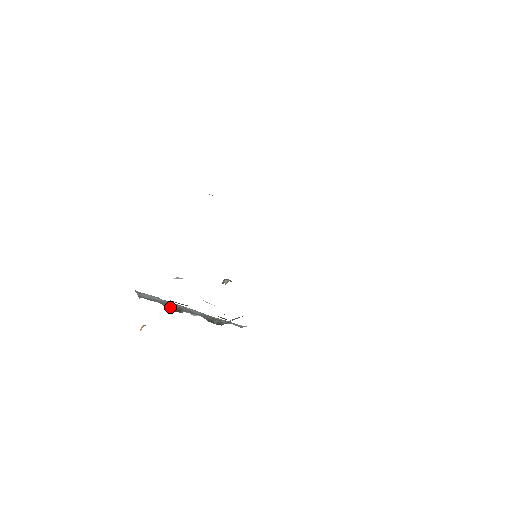
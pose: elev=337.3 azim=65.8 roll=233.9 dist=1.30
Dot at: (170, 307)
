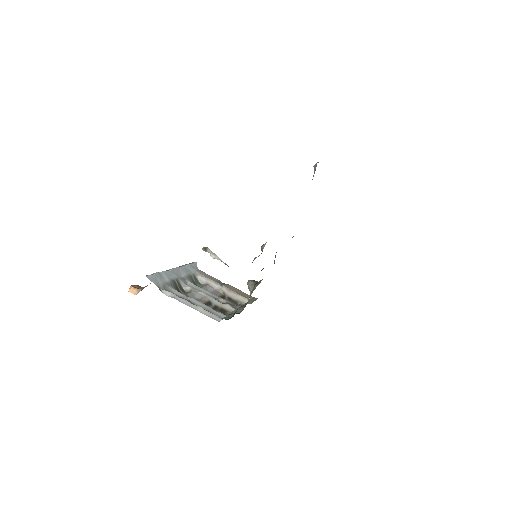
Dot at: (175, 286)
